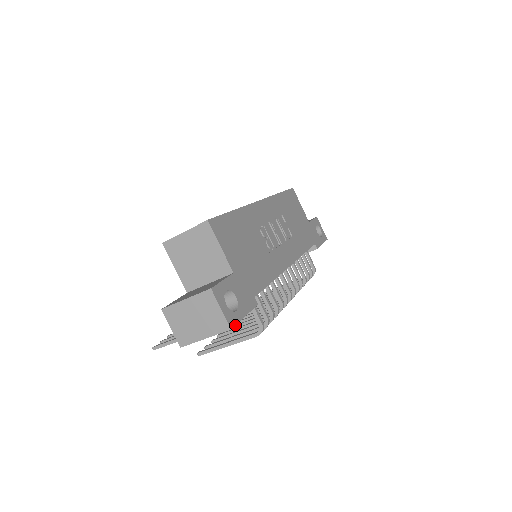
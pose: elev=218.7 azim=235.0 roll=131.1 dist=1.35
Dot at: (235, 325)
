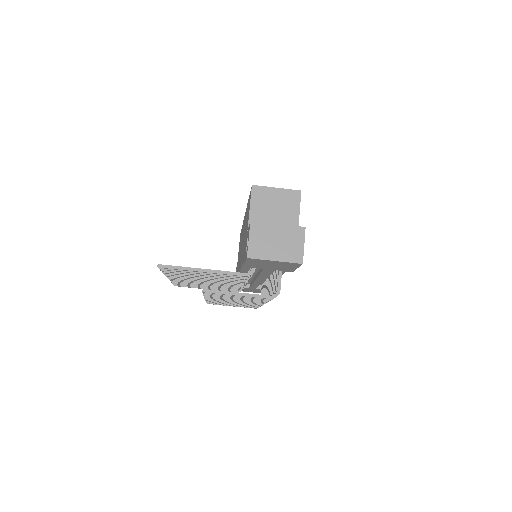
Dot at: occluded
